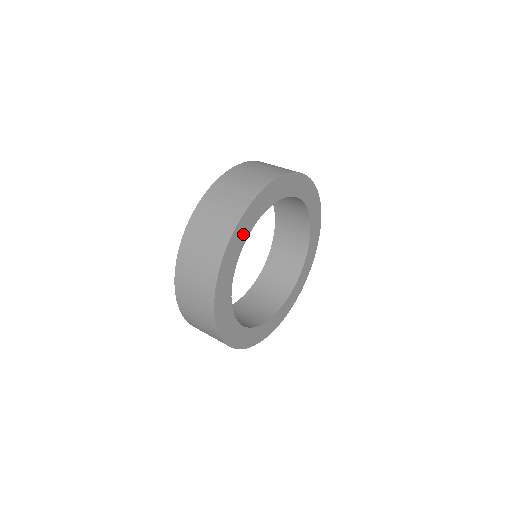
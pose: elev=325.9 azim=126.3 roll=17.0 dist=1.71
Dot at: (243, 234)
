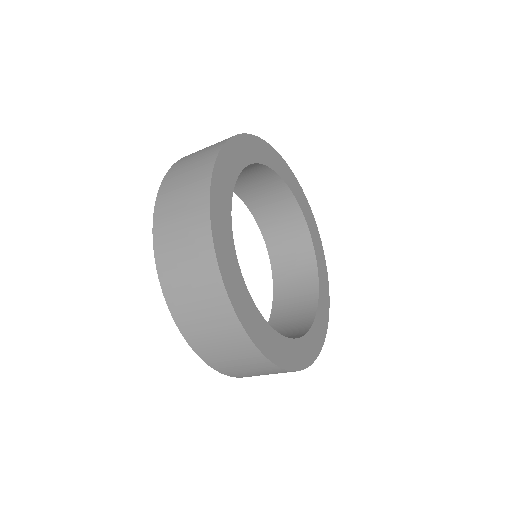
Dot at: (263, 156)
